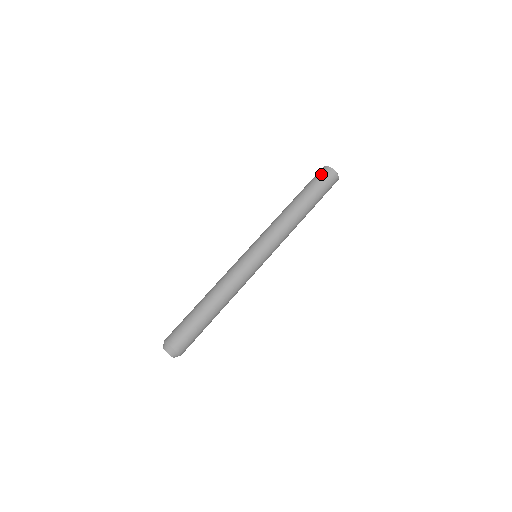
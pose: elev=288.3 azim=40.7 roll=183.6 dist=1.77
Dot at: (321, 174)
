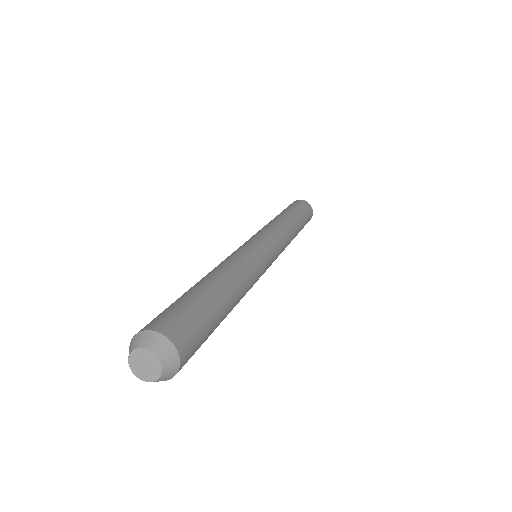
Dot at: (301, 203)
